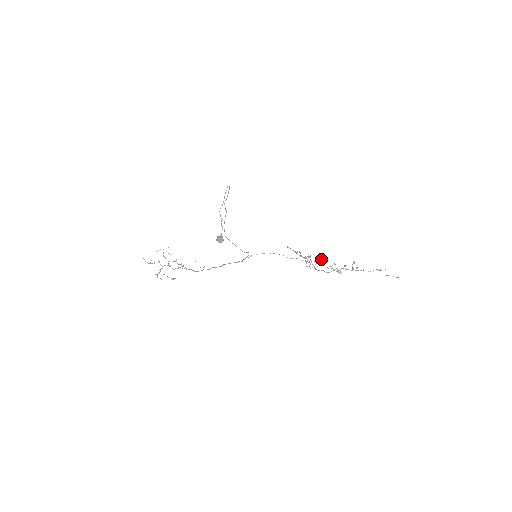
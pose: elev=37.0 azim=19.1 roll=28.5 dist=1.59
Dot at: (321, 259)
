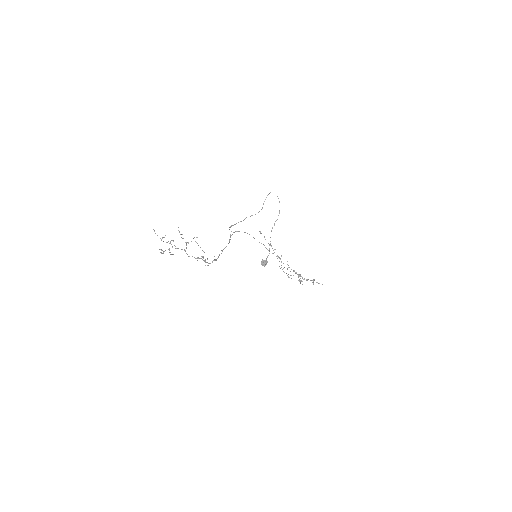
Dot at: (302, 278)
